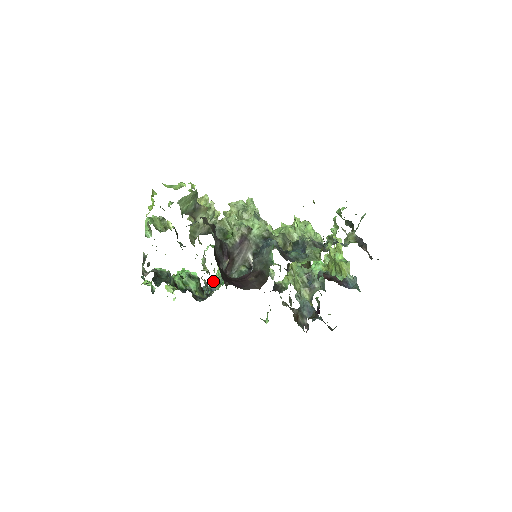
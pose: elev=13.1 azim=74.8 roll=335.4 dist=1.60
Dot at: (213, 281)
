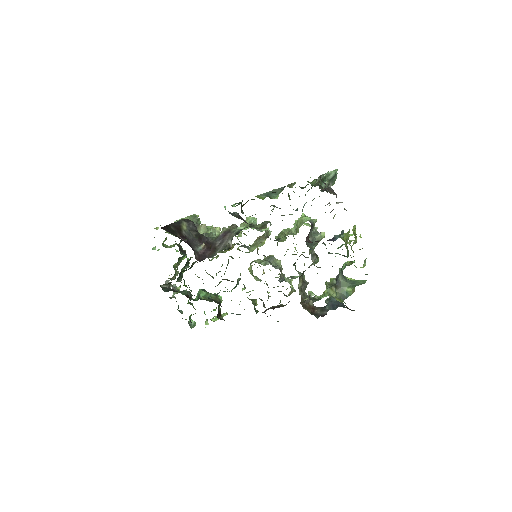
Dot at: occluded
